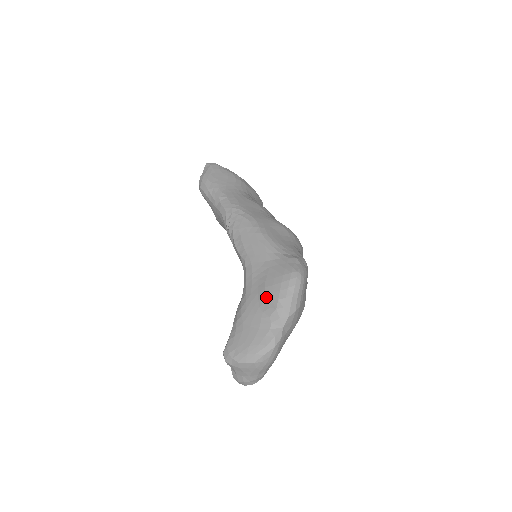
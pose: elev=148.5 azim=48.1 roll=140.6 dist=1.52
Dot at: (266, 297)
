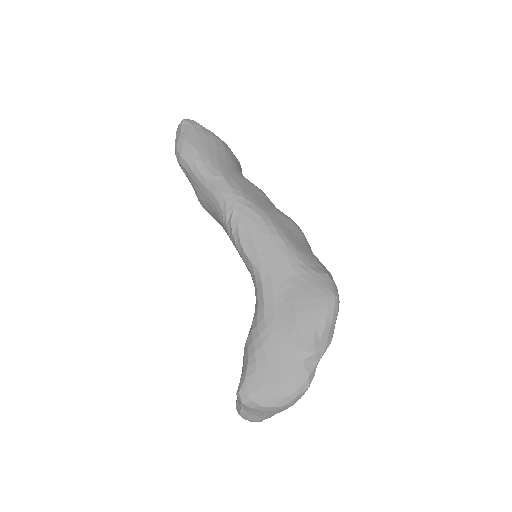
Dot at: (298, 326)
